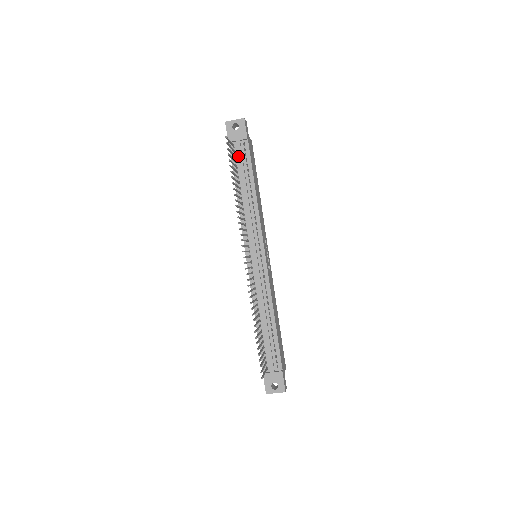
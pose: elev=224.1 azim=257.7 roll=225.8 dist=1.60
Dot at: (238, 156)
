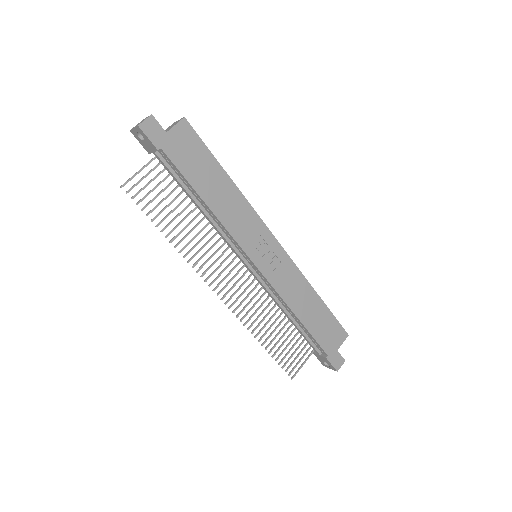
Dot at: occluded
